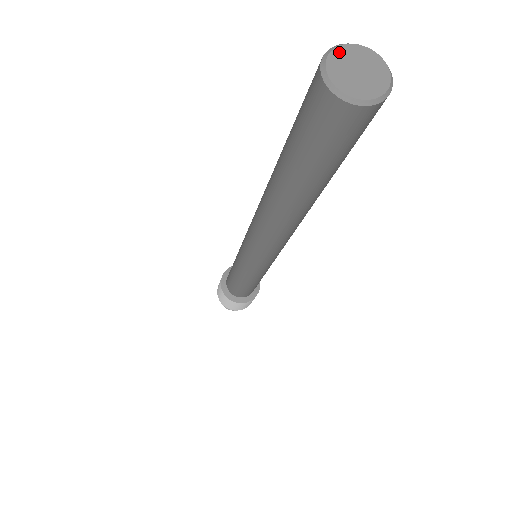
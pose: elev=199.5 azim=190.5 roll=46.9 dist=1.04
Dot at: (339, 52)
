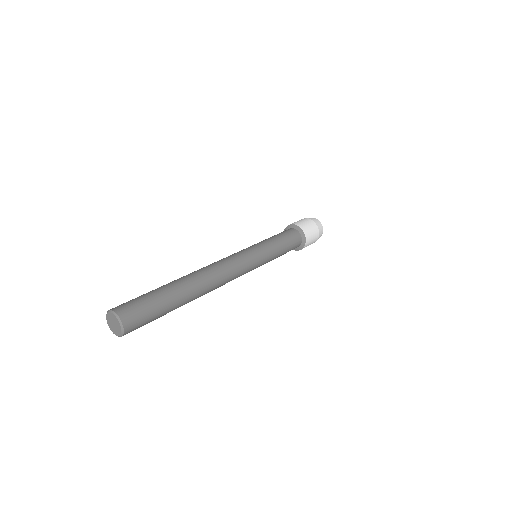
Dot at: (110, 314)
